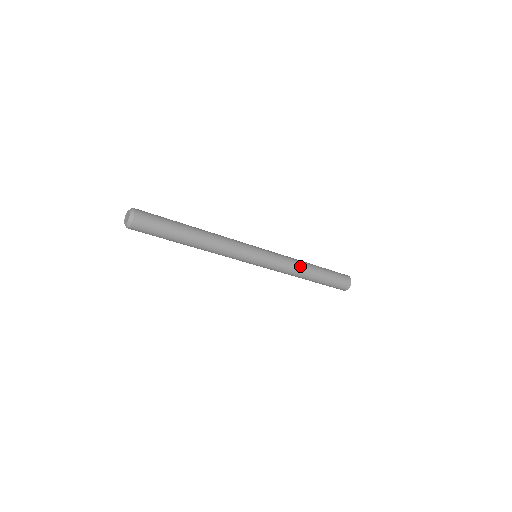
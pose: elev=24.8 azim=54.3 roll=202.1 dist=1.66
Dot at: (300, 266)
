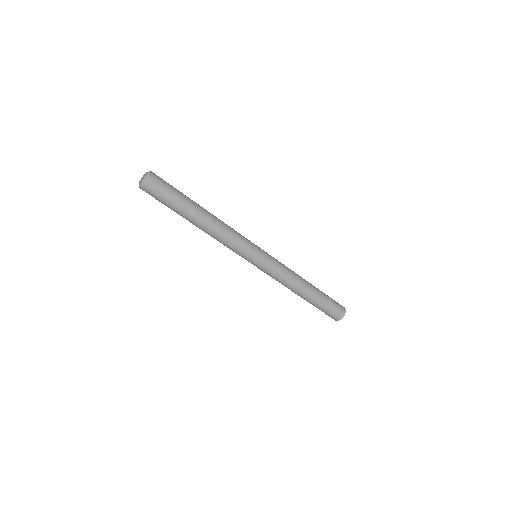
Dot at: (297, 274)
